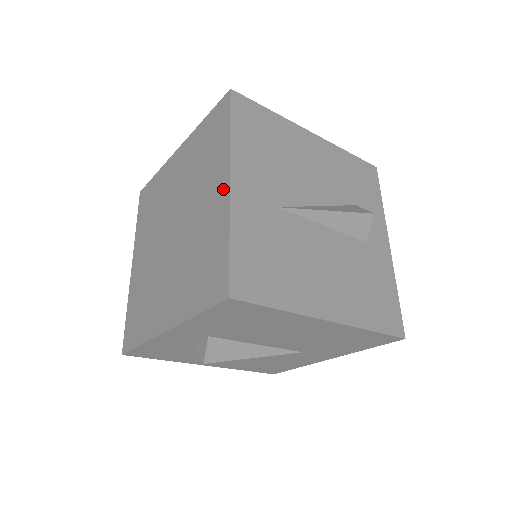
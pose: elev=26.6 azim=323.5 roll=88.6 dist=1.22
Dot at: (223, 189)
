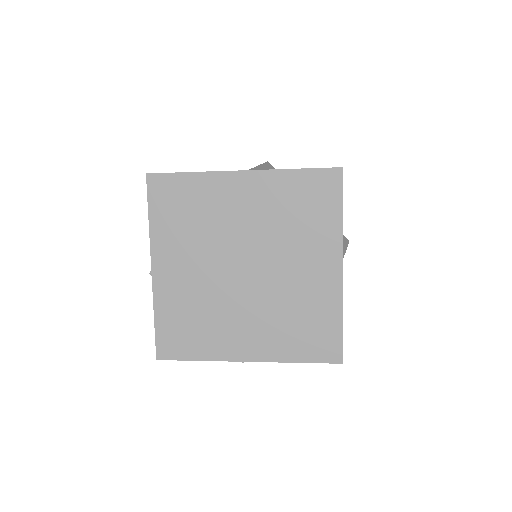
Dot at: (334, 271)
